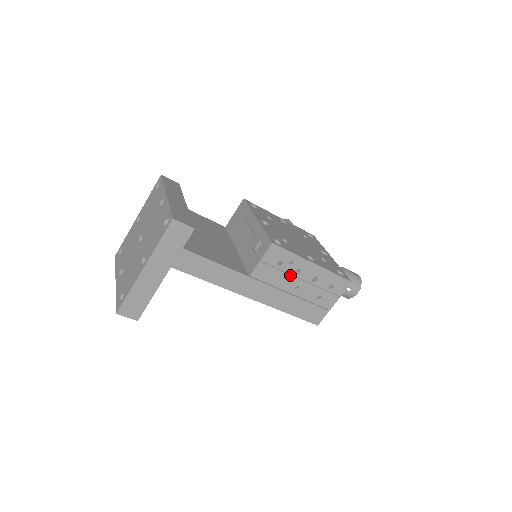
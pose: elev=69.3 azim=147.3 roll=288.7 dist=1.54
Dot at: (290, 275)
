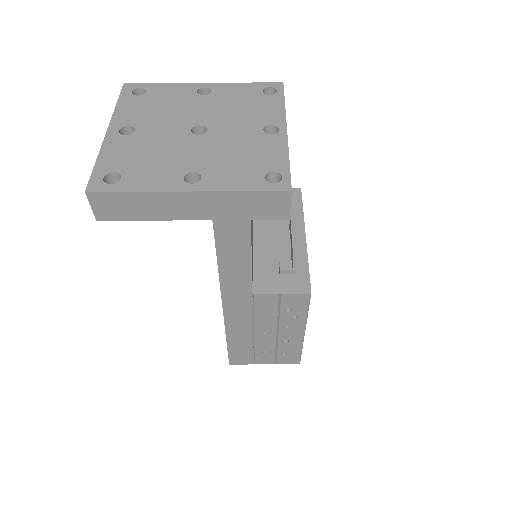
Dot at: (278, 322)
